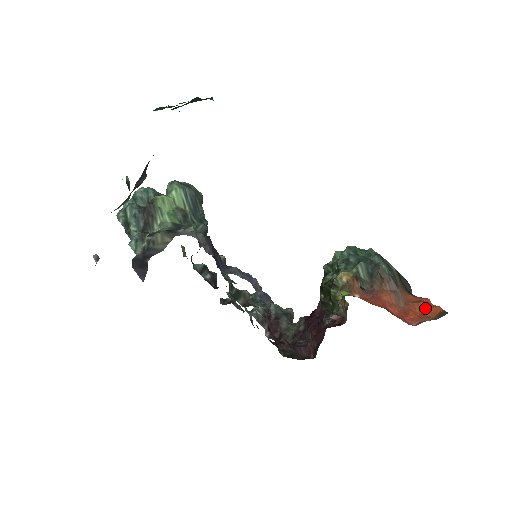
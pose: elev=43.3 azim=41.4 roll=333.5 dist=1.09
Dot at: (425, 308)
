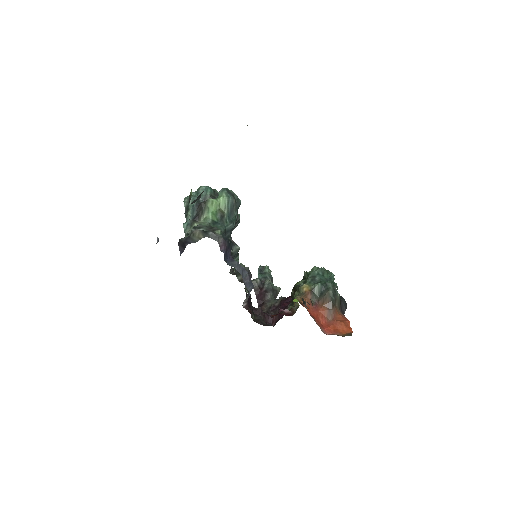
Dot at: (342, 327)
